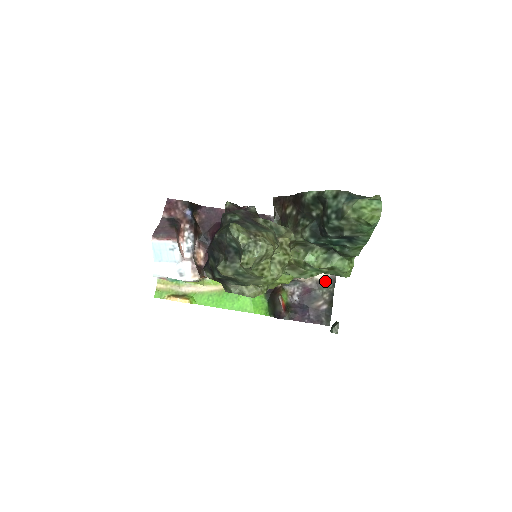
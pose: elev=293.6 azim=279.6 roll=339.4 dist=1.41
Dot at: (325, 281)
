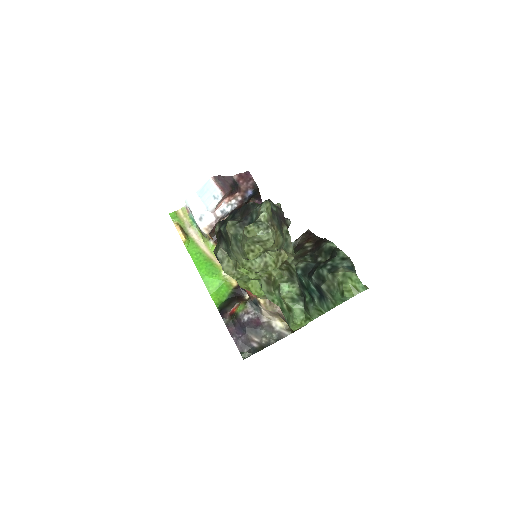
Dot at: (275, 331)
